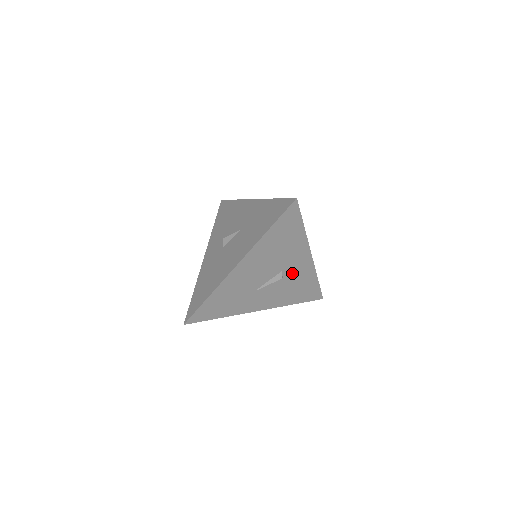
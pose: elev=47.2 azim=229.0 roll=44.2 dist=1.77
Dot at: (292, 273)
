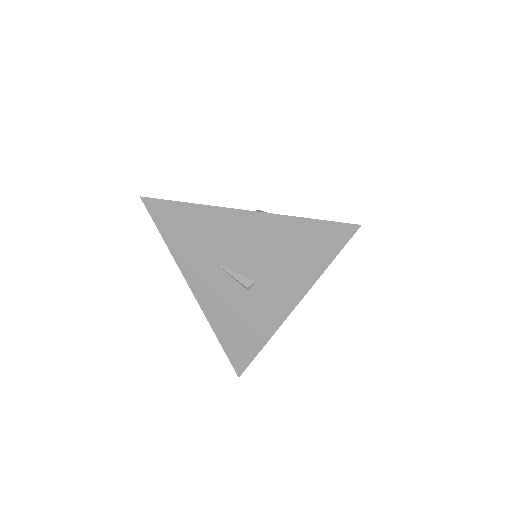
Dot at: (259, 300)
